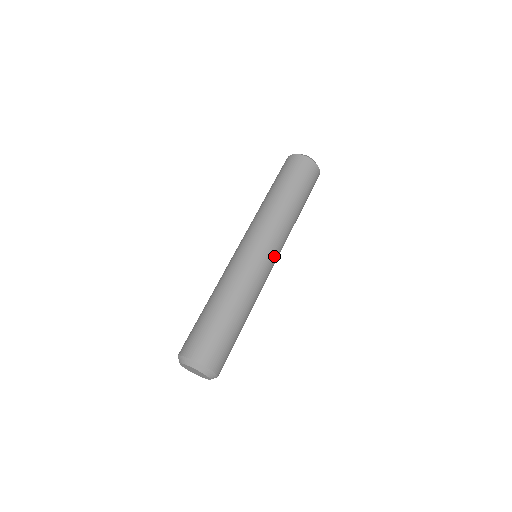
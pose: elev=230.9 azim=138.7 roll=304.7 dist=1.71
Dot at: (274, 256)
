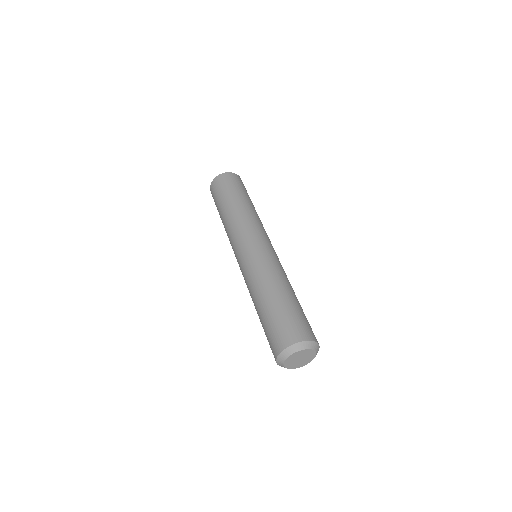
Dot at: occluded
